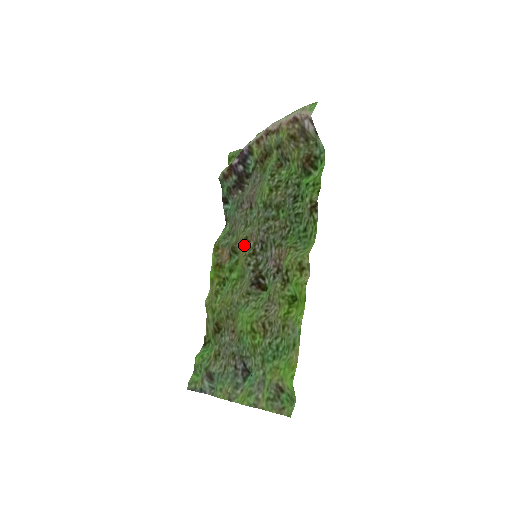
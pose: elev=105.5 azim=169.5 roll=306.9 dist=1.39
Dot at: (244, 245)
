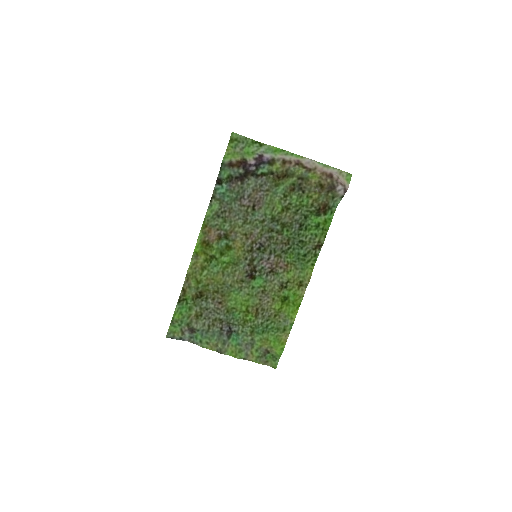
Dot at: (242, 240)
